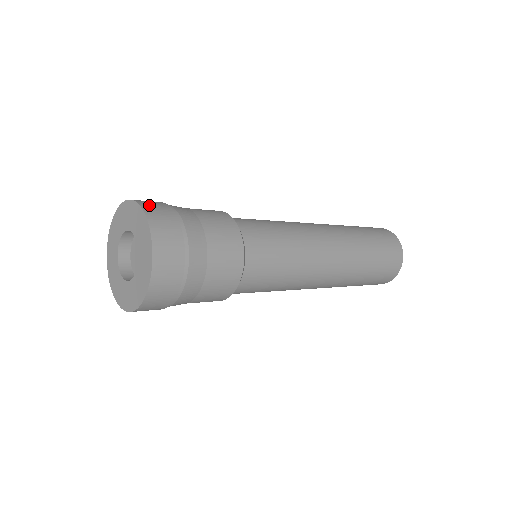
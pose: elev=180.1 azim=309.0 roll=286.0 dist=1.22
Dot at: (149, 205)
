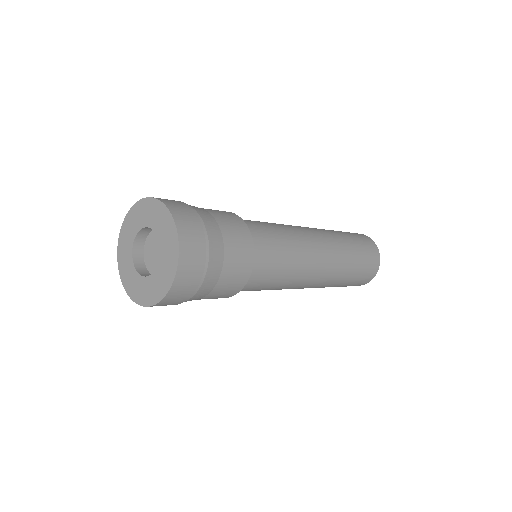
Dot at: (184, 224)
